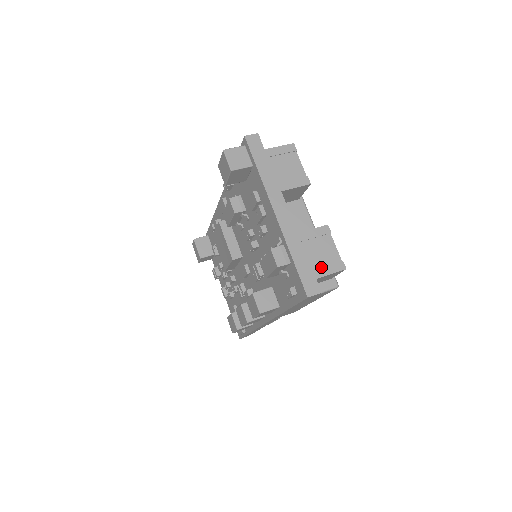
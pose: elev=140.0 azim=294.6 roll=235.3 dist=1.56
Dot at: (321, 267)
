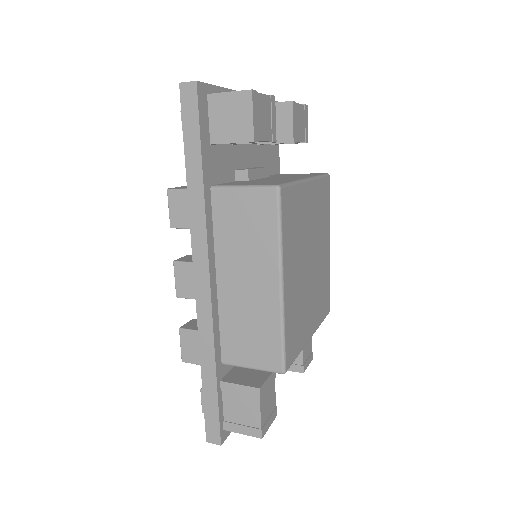
Dot at: occluded
